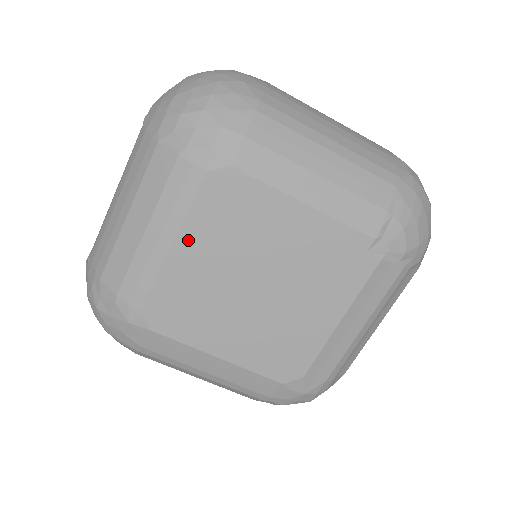
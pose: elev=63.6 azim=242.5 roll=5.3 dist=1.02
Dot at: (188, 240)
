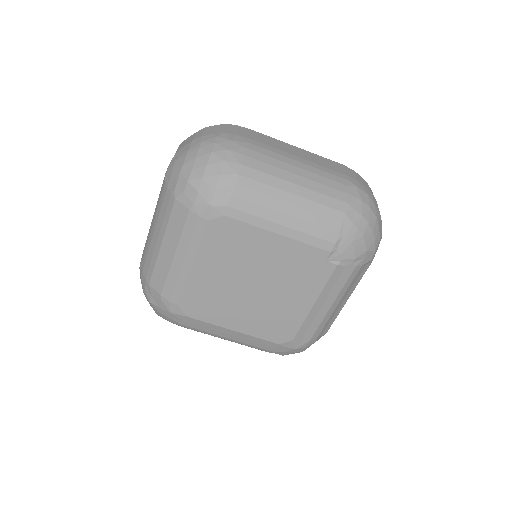
Dot at: (203, 261)
